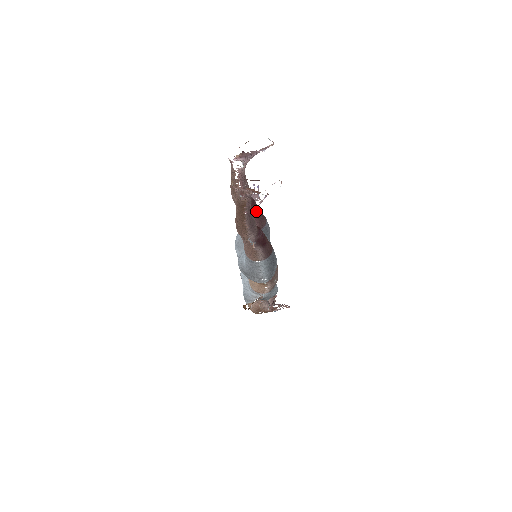
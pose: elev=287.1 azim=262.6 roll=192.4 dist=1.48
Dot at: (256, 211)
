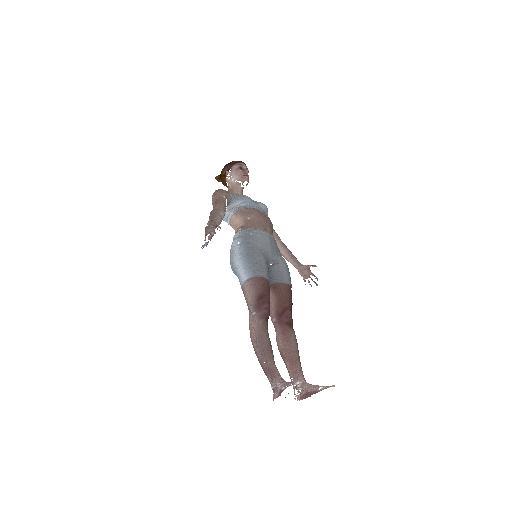
Dot at: (269, 309)
